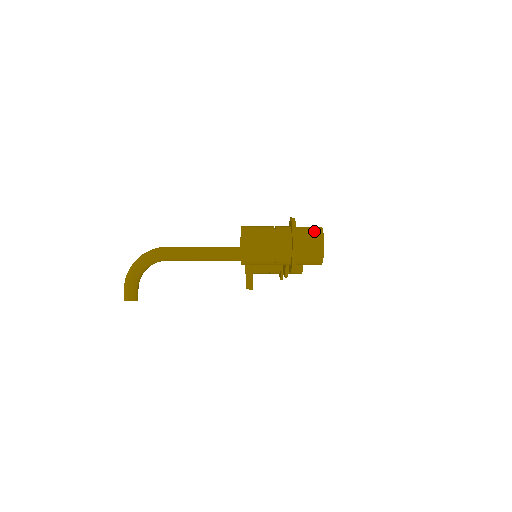
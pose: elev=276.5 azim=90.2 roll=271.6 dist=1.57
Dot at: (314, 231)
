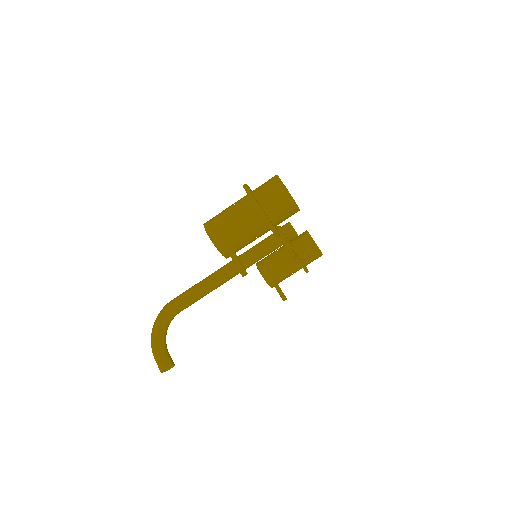
Dot at: (269, 181)
